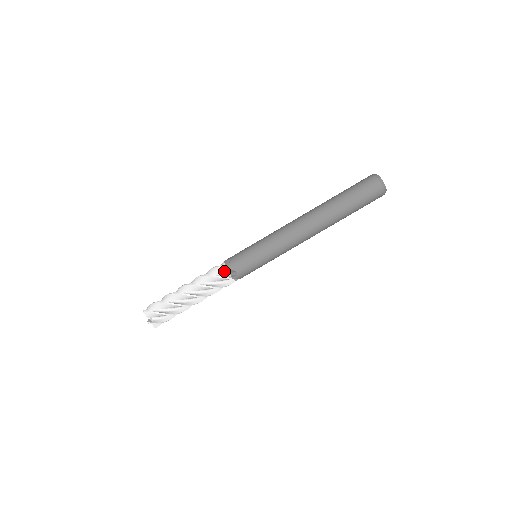
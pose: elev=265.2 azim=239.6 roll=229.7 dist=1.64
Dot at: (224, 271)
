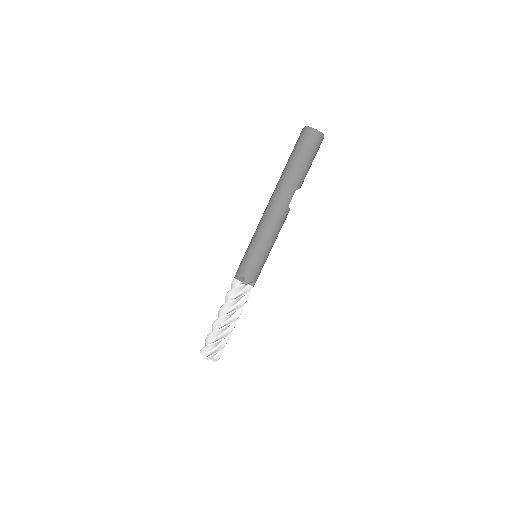
Dot at: (236, 283)
